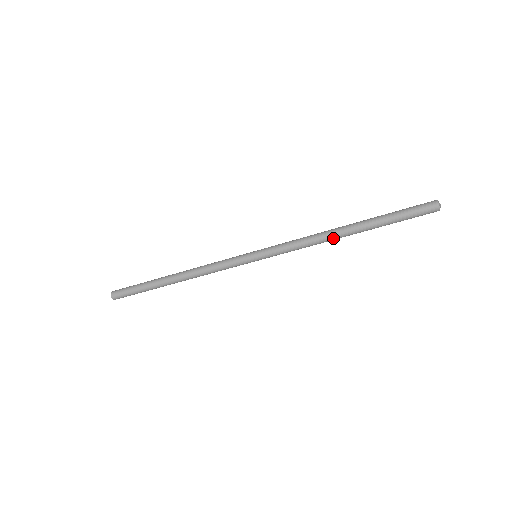
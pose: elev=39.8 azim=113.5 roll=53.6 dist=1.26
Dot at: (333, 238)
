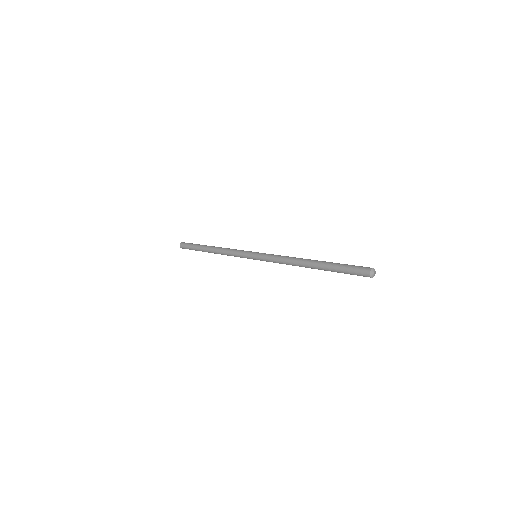
Dot at: occluded
